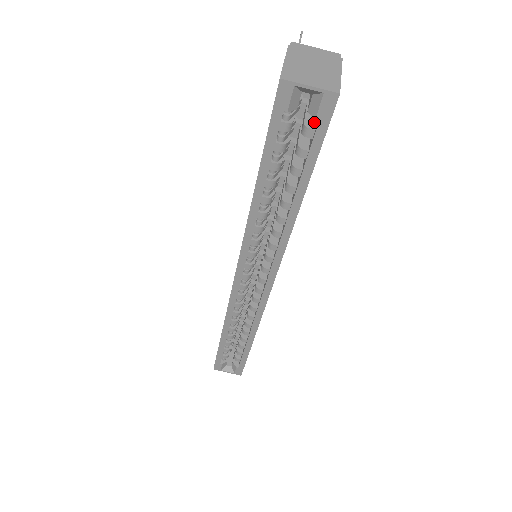
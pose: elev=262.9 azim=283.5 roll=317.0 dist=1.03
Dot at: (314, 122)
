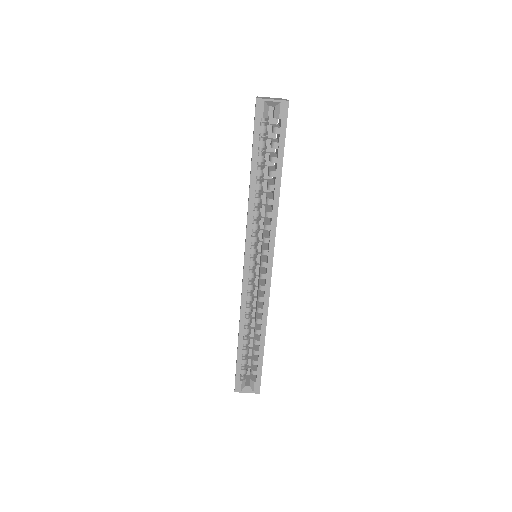
Dot at: (278, 127)
